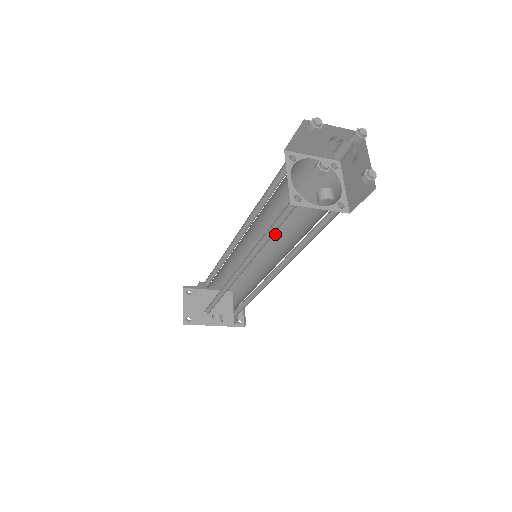
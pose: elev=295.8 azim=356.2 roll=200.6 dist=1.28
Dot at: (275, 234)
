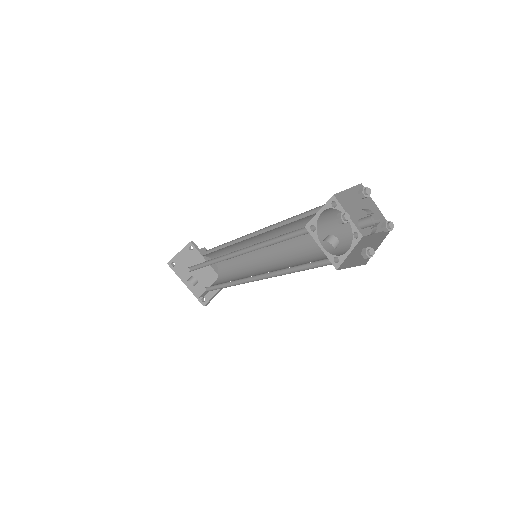
Dot at: (281, 253)
